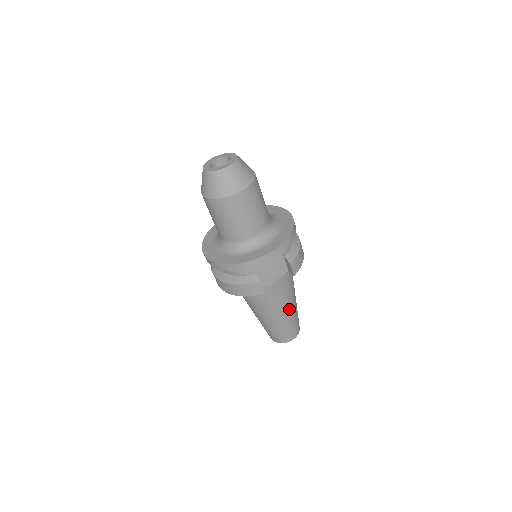
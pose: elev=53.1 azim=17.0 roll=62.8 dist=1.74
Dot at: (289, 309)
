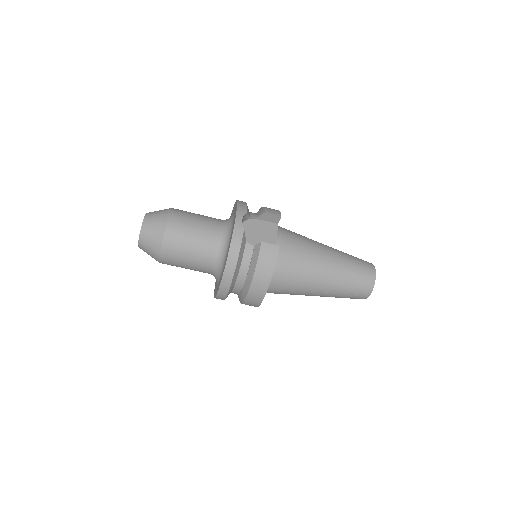
Dot at: (329, 251)
